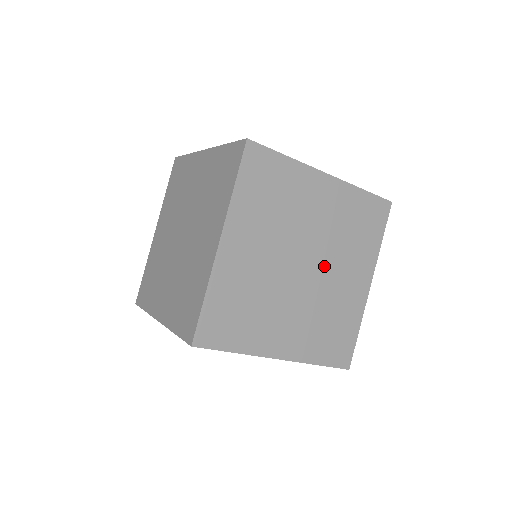
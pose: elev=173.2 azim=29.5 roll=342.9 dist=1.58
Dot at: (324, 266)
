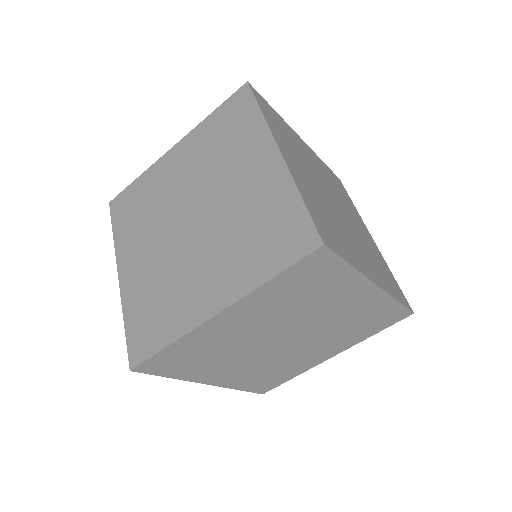
Dot at: (305, 324)
